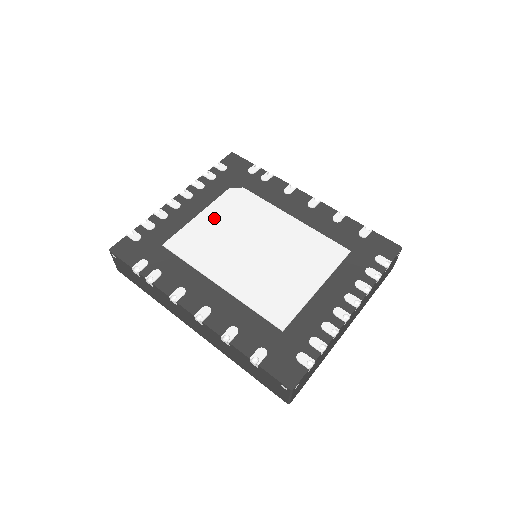
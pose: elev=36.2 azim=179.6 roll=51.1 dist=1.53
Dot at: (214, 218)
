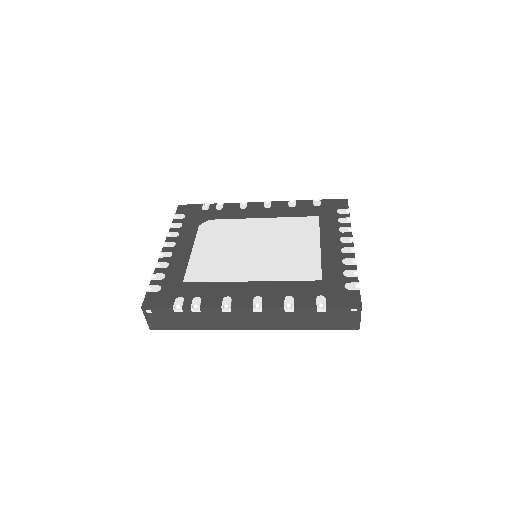
Dot at: (206, 247)
